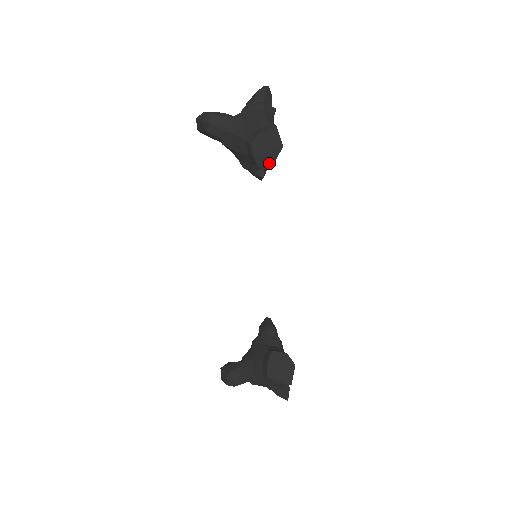
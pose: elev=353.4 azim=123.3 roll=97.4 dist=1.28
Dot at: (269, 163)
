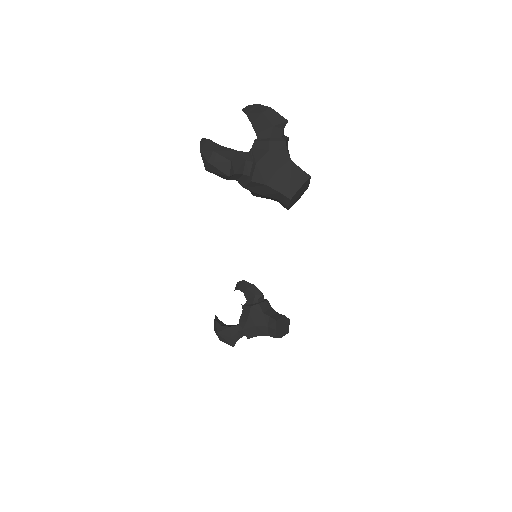
Dot at: occluded
